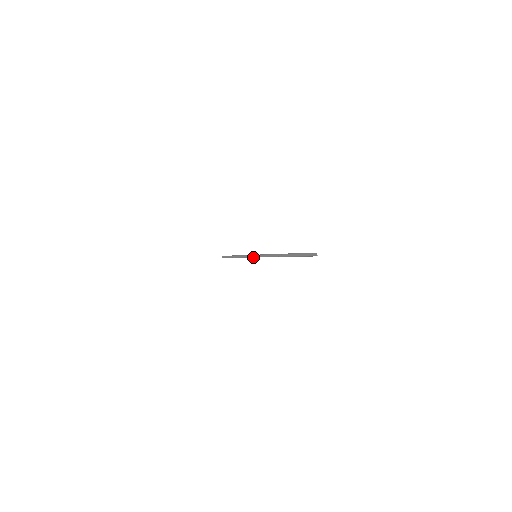
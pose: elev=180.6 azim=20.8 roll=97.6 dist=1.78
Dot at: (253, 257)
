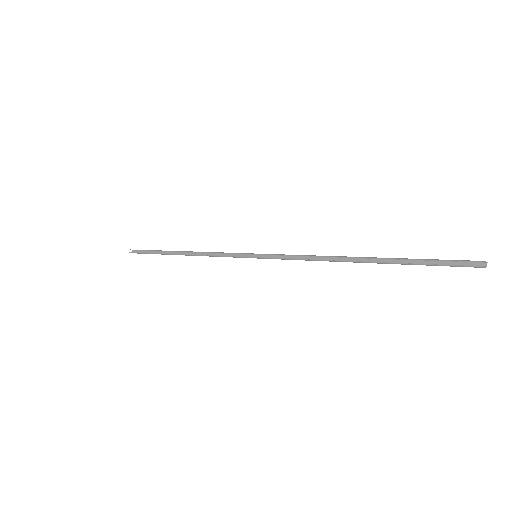
Dot at: (248, 257)
